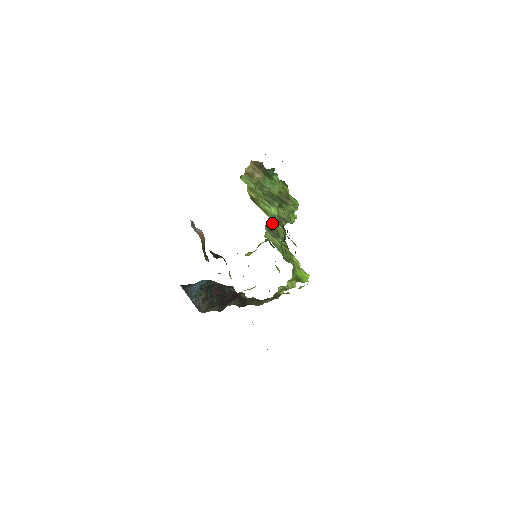
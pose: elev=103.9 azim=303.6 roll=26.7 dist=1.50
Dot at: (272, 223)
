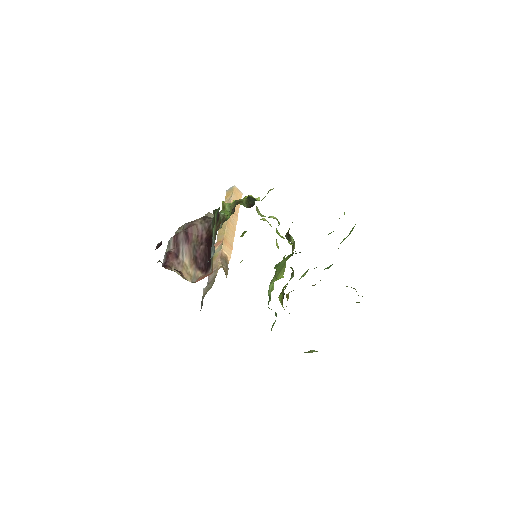
Dot at: (285, 286)
